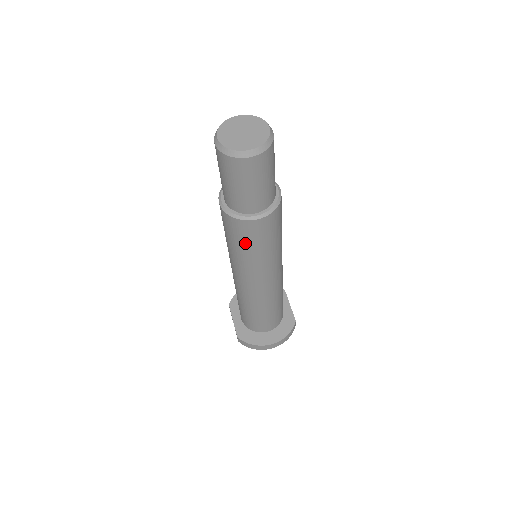
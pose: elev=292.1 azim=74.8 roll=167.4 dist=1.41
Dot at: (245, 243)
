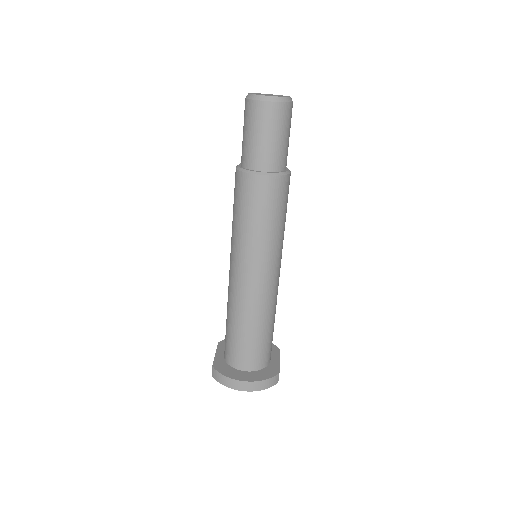
Dot at: (246, 207)
